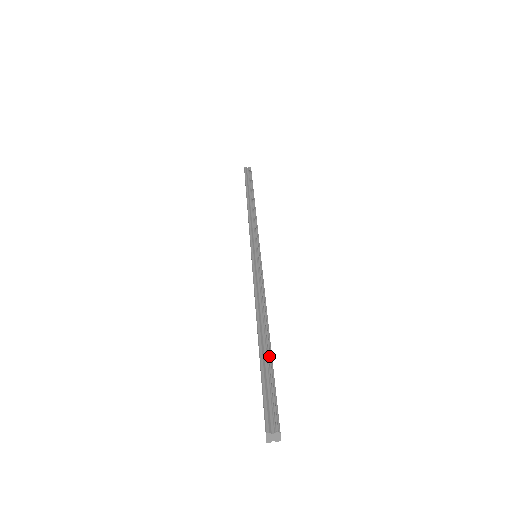
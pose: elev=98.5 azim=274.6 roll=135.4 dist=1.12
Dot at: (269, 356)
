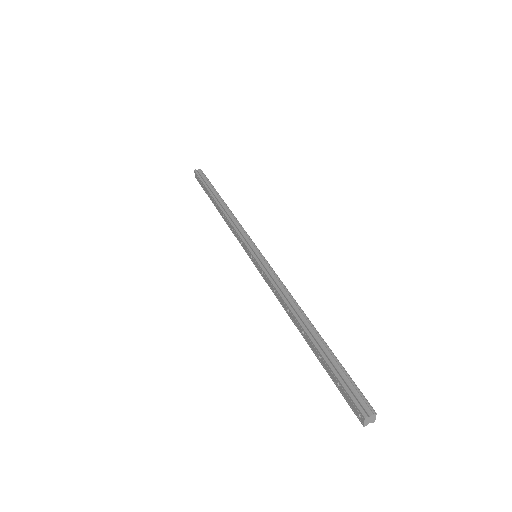
Dot at: (327, 347)
